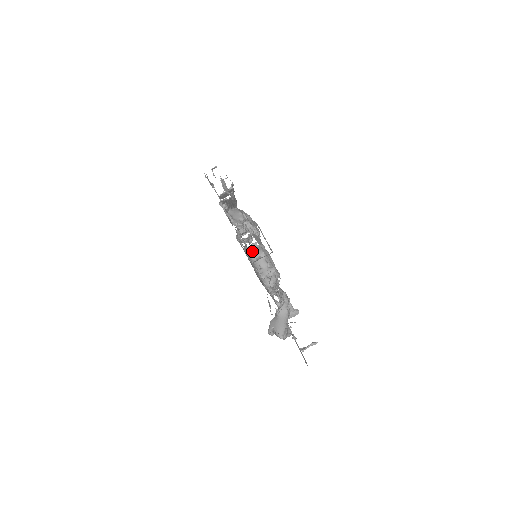
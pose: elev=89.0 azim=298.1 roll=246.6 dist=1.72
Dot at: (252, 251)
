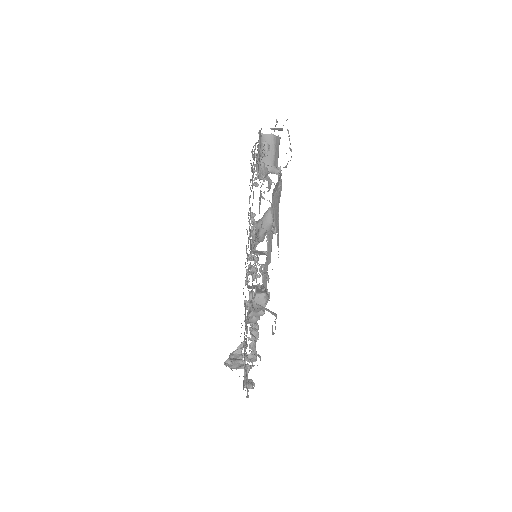
Dot at: (255, 300)
